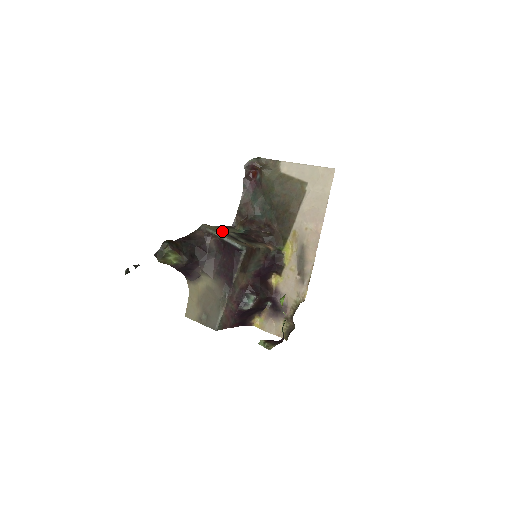
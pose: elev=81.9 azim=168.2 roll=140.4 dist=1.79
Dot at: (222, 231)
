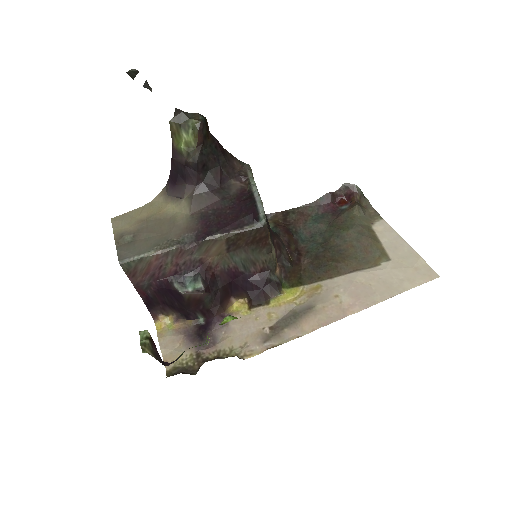
Dot at: occluded
